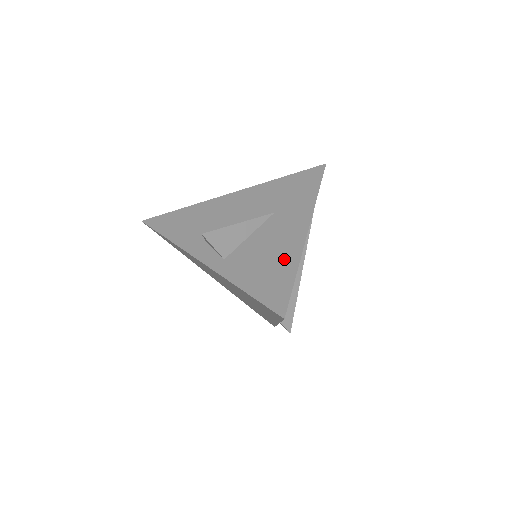
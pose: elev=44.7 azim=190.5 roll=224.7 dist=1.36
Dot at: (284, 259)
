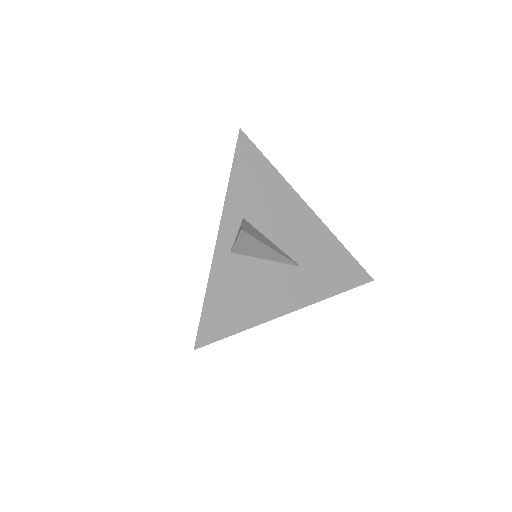
Dot at: (253, 310)
